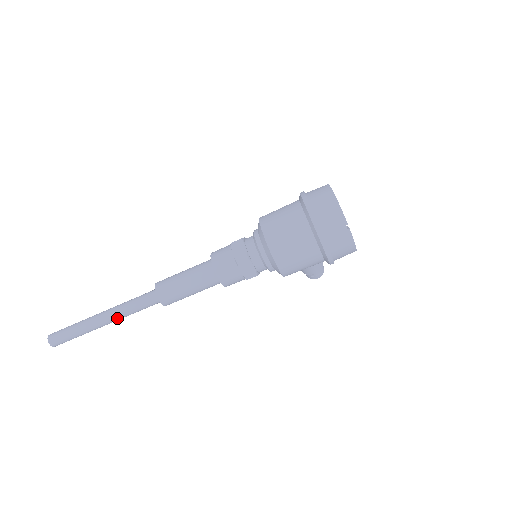
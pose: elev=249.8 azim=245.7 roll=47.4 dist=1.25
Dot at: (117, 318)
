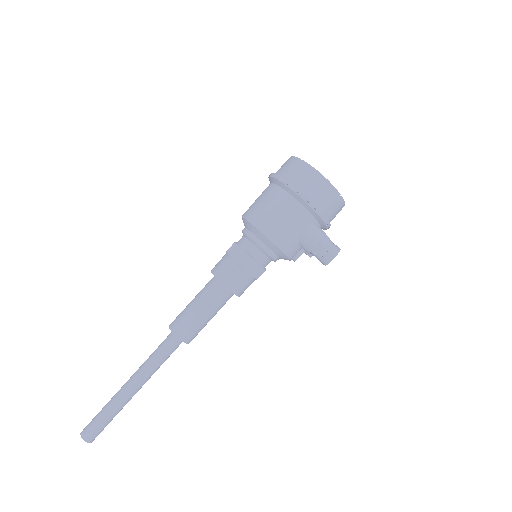
Dot at: (140, 375)
